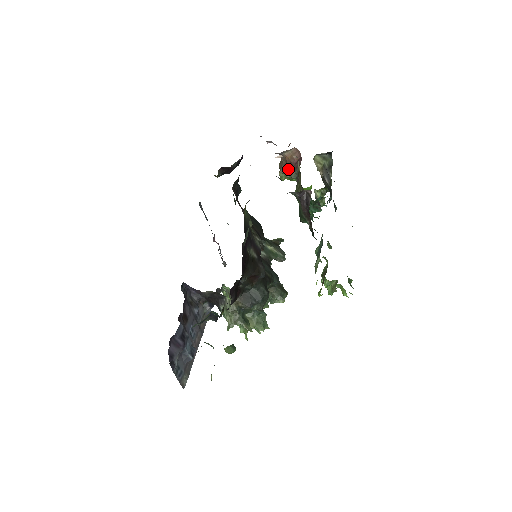
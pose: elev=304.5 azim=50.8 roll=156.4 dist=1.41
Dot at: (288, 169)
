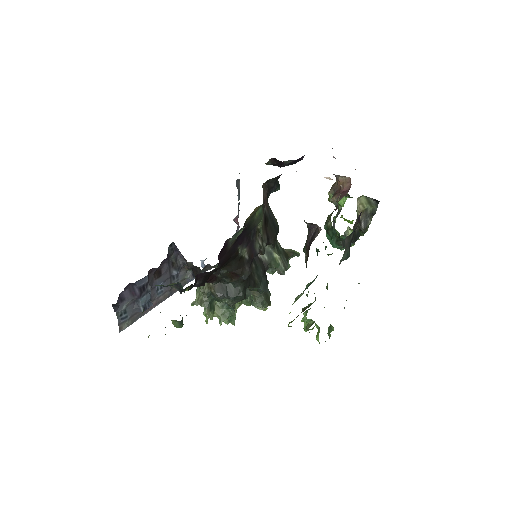
Dot at: (335, 193)
